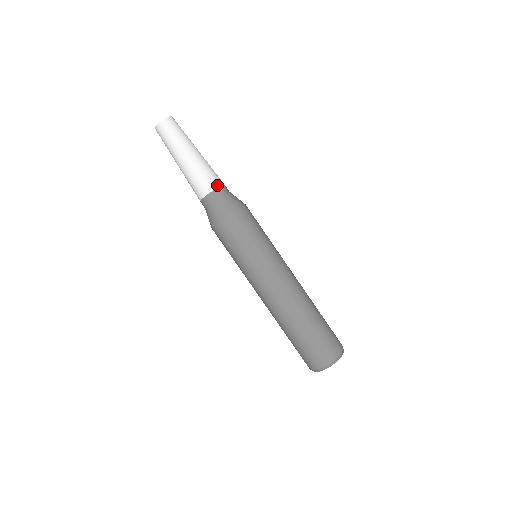
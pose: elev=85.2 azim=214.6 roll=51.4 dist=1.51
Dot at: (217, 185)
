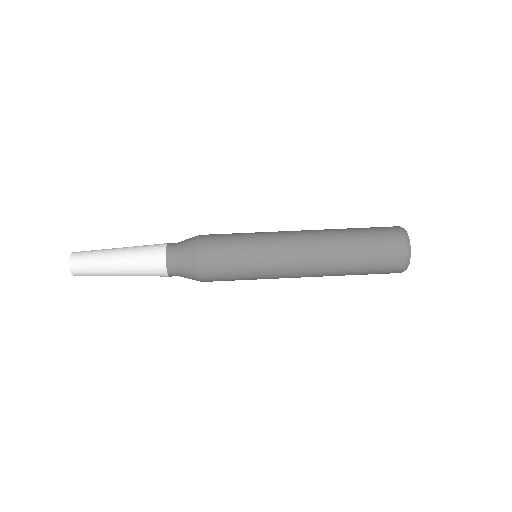
Dot at: (163, 249)
